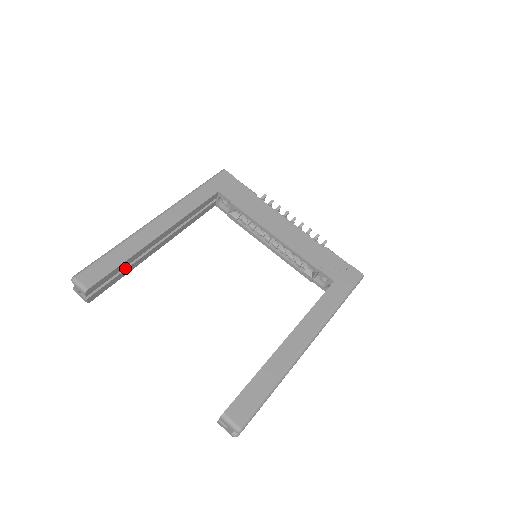
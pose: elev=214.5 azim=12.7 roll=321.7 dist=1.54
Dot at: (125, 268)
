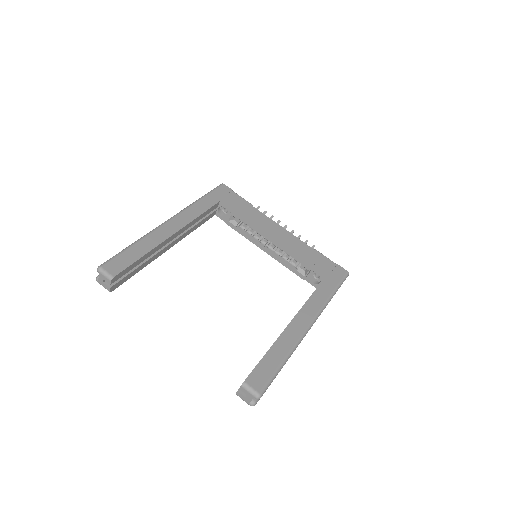
Dot at: (142, 262)
